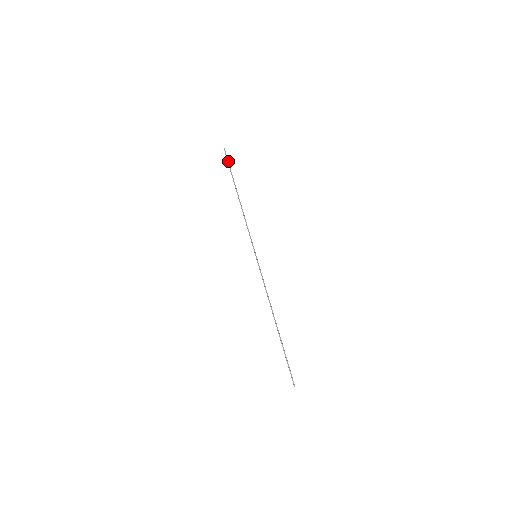
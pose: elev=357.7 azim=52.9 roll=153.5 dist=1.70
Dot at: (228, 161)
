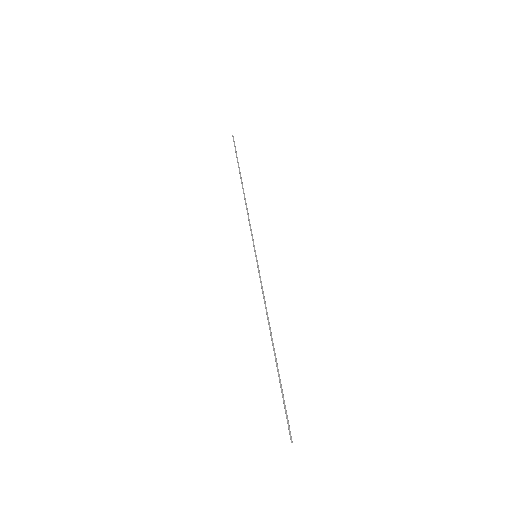
Dot at: (235, 149)
